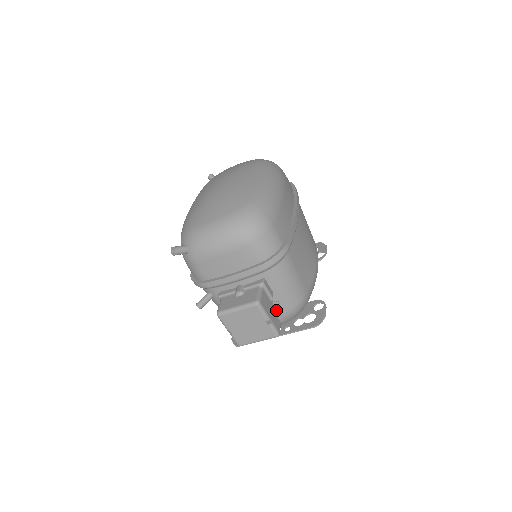
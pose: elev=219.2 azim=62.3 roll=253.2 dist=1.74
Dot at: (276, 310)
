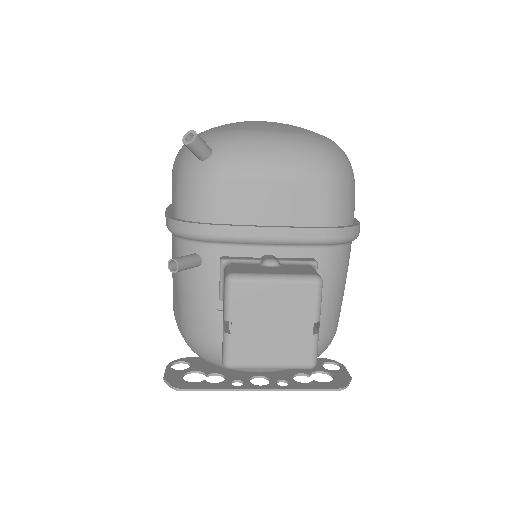
Dot at: occluded
